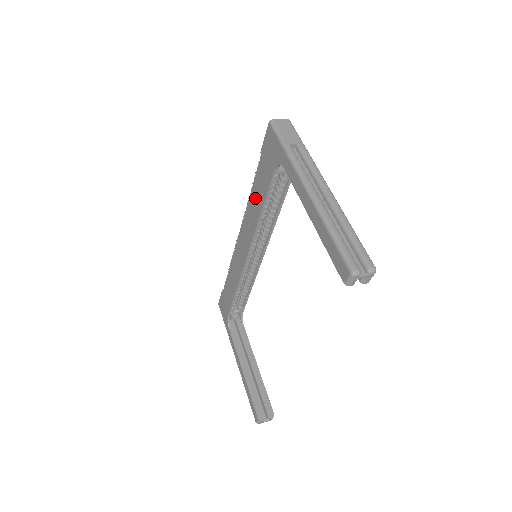
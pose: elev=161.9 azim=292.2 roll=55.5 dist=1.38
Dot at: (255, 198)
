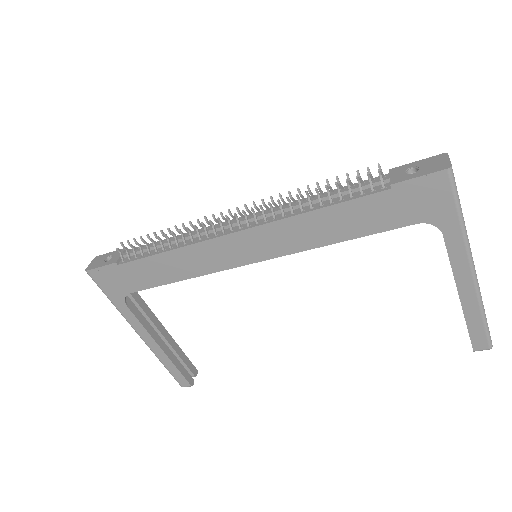
Dot at: (332, 222)
